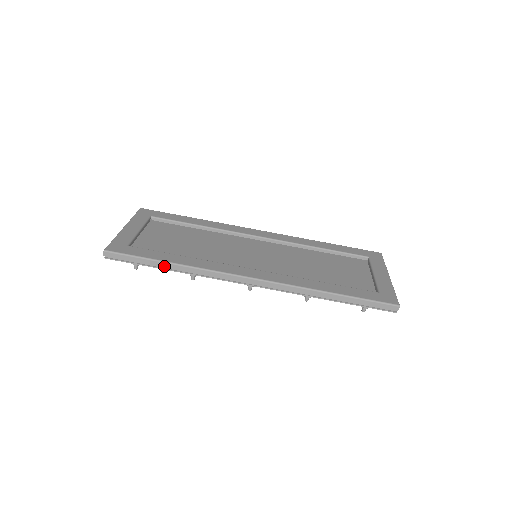
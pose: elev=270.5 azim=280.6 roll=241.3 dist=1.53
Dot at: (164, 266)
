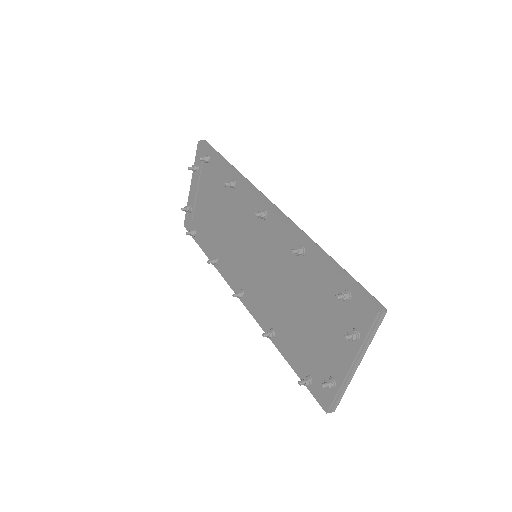
Dot at: (227, 163)
